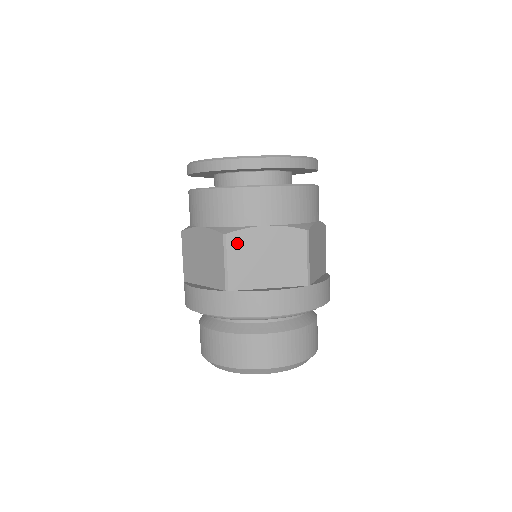
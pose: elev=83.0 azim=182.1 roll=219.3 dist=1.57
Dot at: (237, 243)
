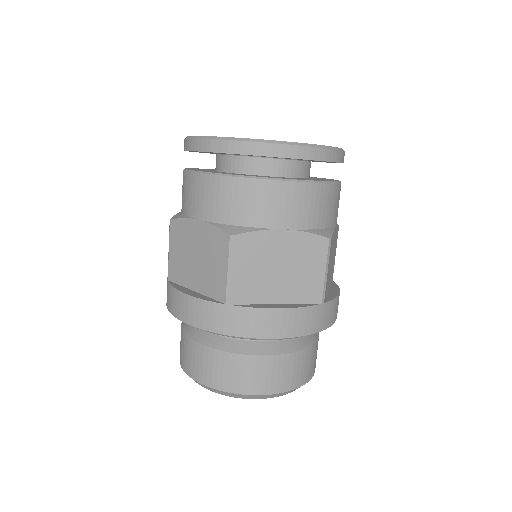
Dot at: (246, 248)
